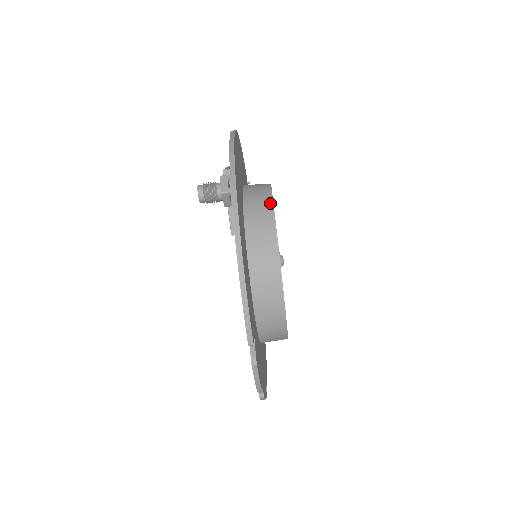
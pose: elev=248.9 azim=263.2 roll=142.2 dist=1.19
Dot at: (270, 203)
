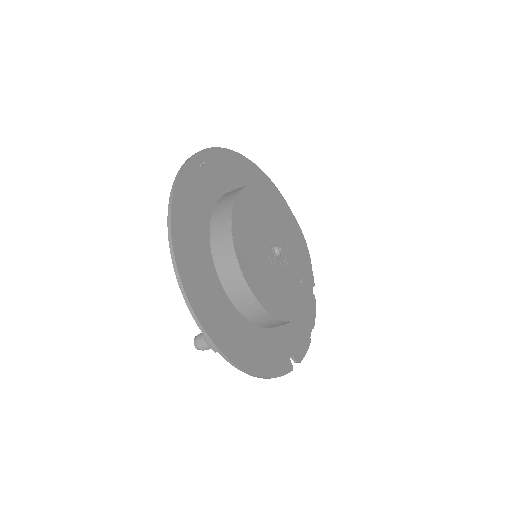
Dot at: (247, 290)
